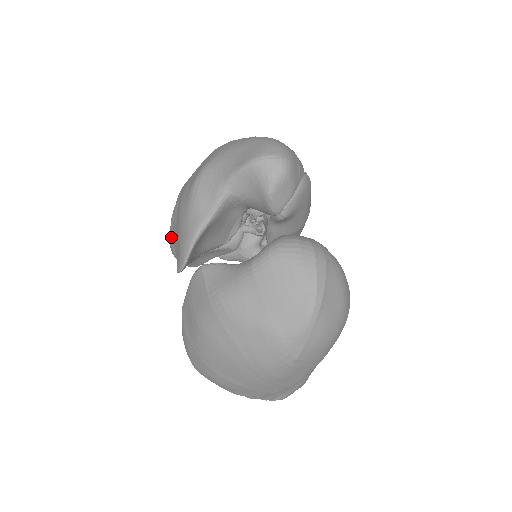
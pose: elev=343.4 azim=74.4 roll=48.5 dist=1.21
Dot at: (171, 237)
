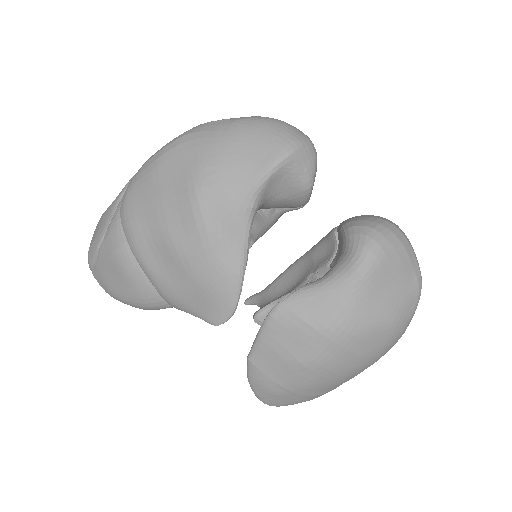
Dot at: (138, 288)
